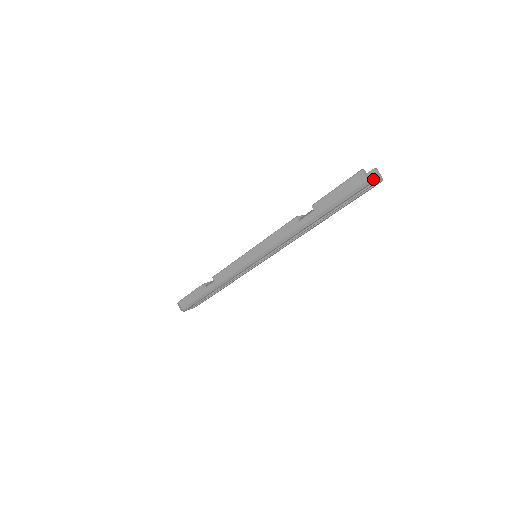
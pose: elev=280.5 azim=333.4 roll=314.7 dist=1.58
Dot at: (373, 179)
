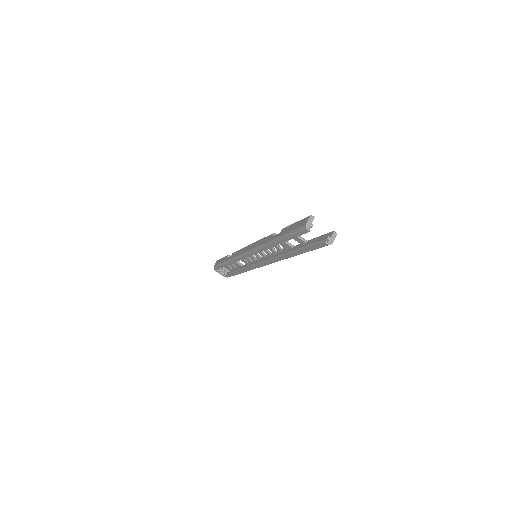
Dot at: (325, 238)
